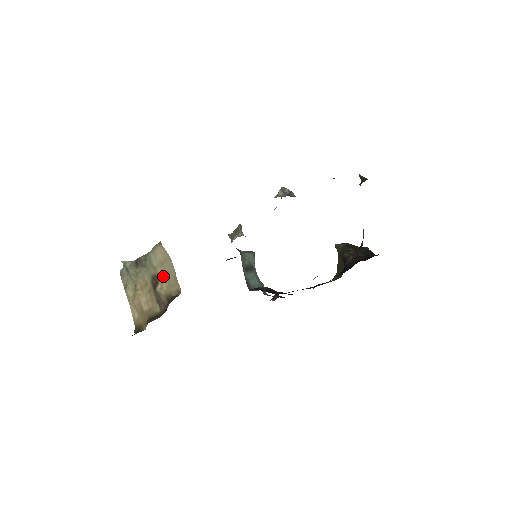
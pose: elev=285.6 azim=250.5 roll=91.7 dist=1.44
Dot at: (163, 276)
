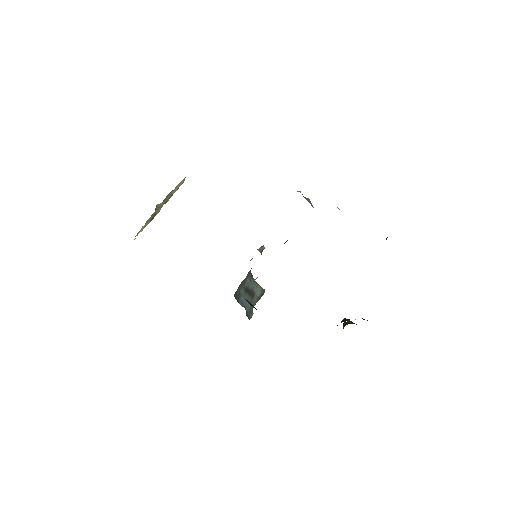
Dot at: occluded
